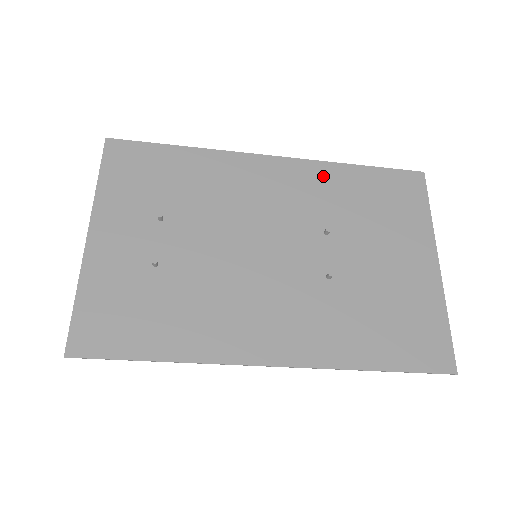
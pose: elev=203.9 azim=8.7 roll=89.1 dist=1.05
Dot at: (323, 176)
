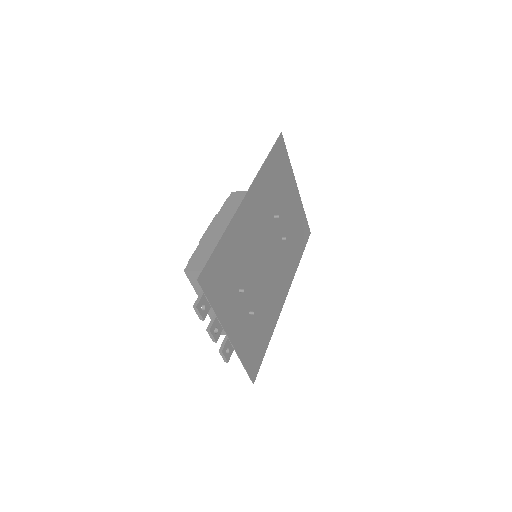
Dot at: (263, 182)
